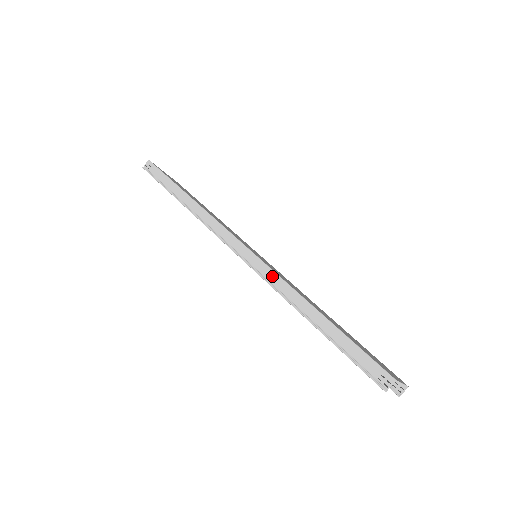
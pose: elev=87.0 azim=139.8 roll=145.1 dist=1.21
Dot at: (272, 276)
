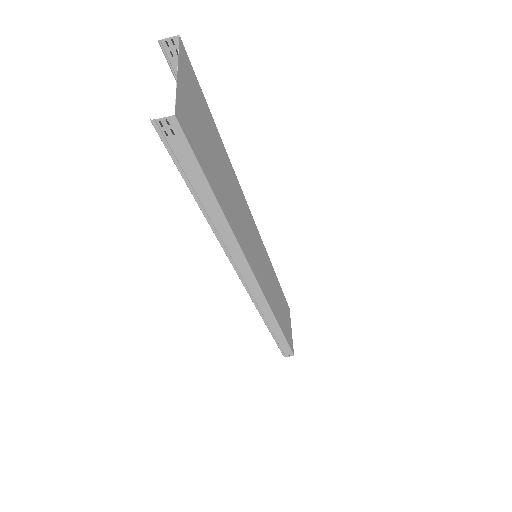
Dot at: (267, 311)
